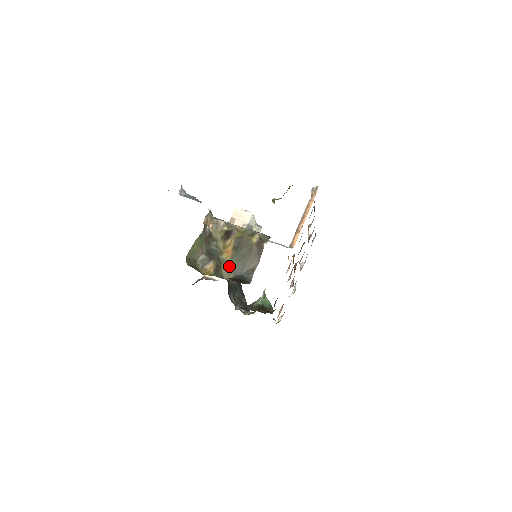
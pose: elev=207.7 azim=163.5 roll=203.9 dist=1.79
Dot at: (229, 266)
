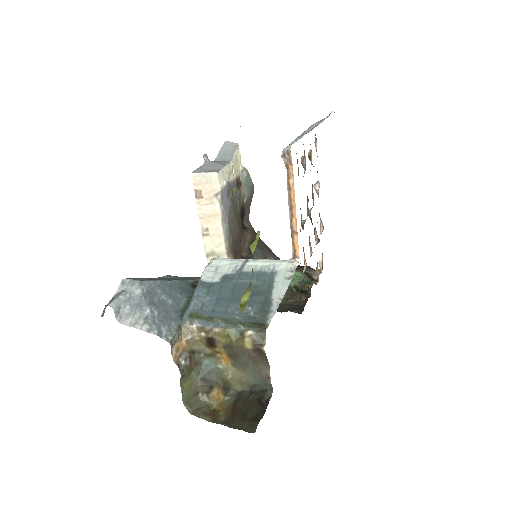
Dot at: (237, 377)
